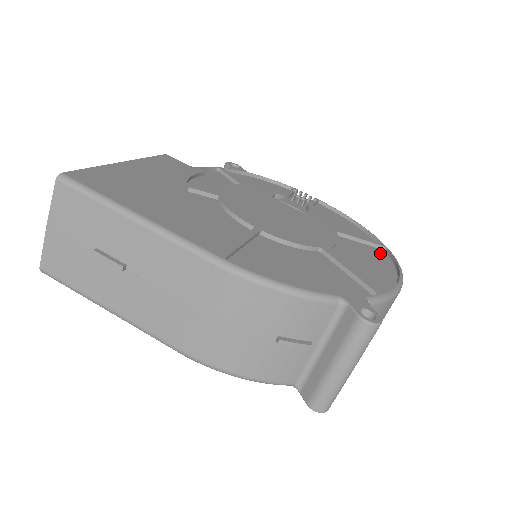
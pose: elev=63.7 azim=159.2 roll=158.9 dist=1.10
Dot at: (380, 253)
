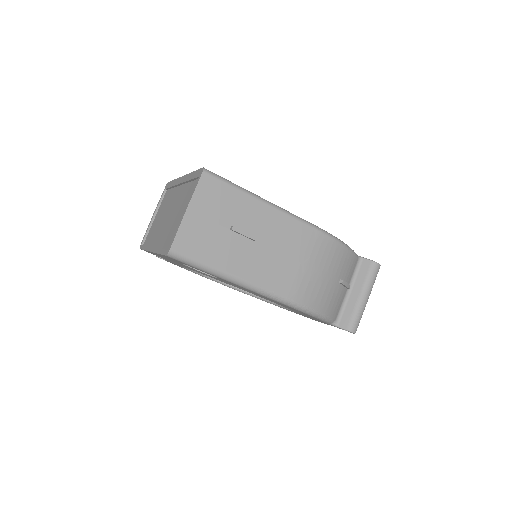
Dot at: occluded
